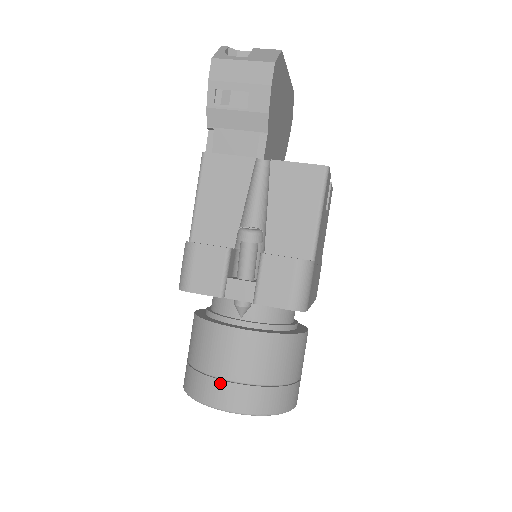
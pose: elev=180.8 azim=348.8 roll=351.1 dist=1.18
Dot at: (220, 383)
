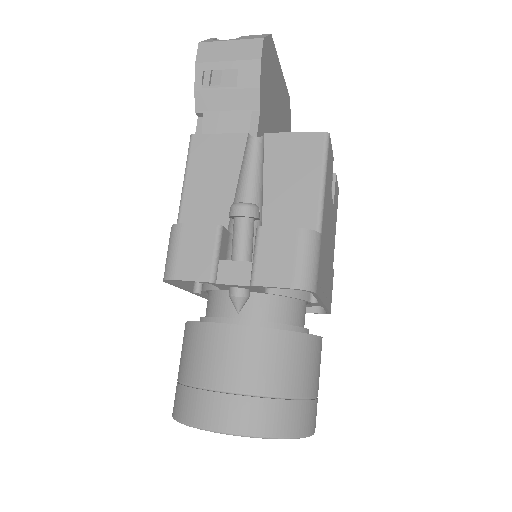
Dot at: (214, 396)
